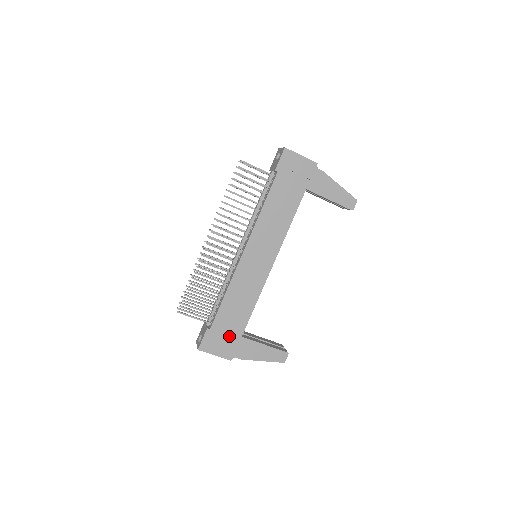
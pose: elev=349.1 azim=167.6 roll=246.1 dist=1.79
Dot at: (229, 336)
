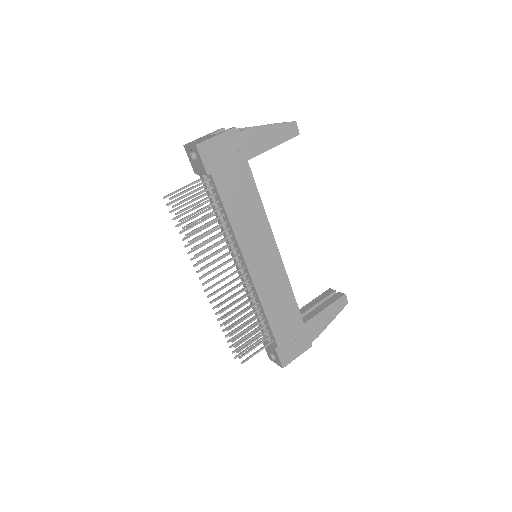
Dot at: (295, 334)
